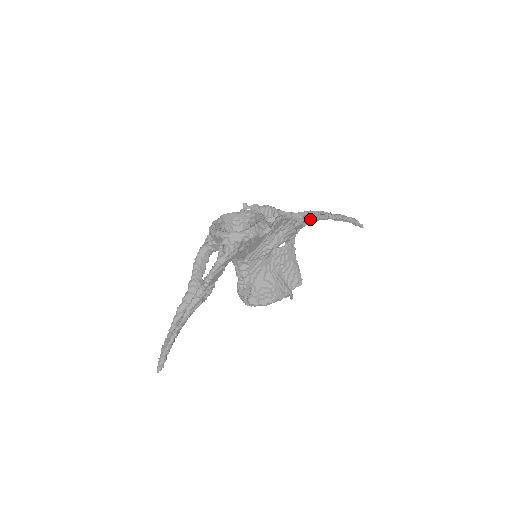
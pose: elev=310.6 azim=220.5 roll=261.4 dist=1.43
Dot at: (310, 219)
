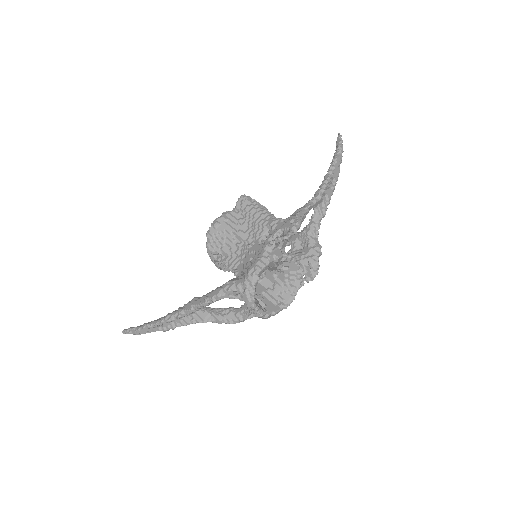
Dot at: (323, 217)
